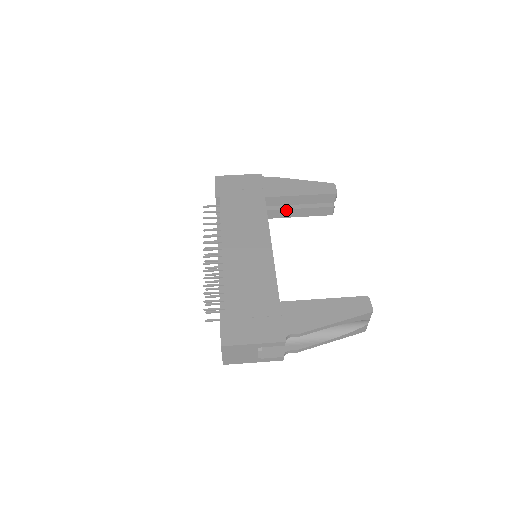
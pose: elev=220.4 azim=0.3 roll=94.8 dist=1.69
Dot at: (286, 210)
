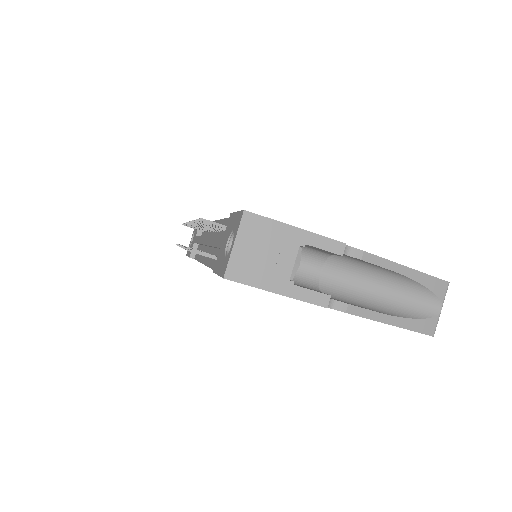
Dot at: occluded
